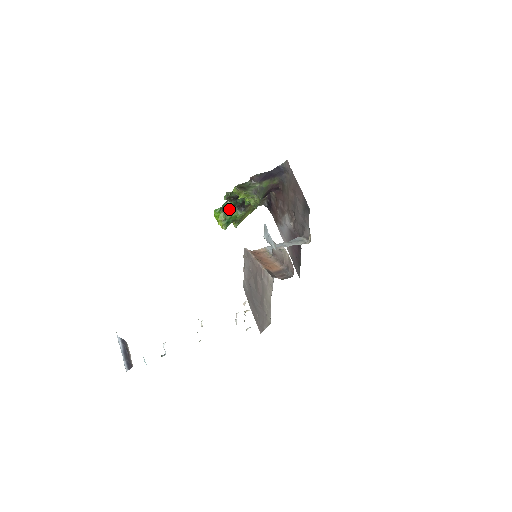
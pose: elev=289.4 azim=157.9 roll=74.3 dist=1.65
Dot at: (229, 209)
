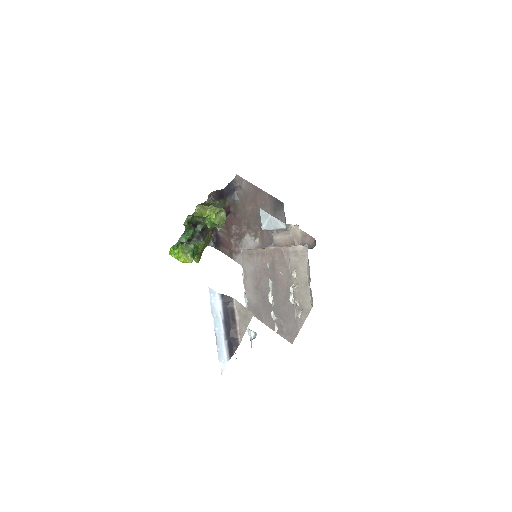
Dot at: (188, 242)
